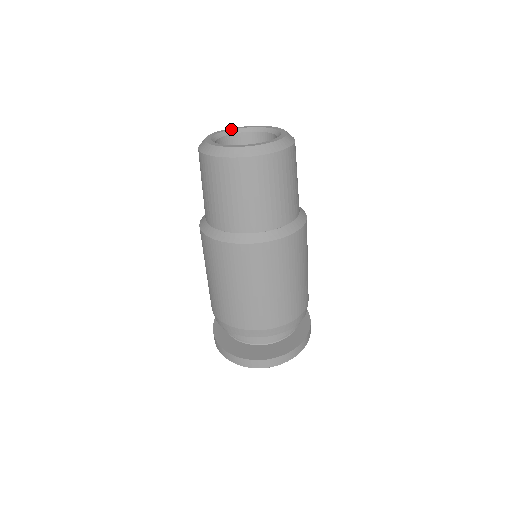
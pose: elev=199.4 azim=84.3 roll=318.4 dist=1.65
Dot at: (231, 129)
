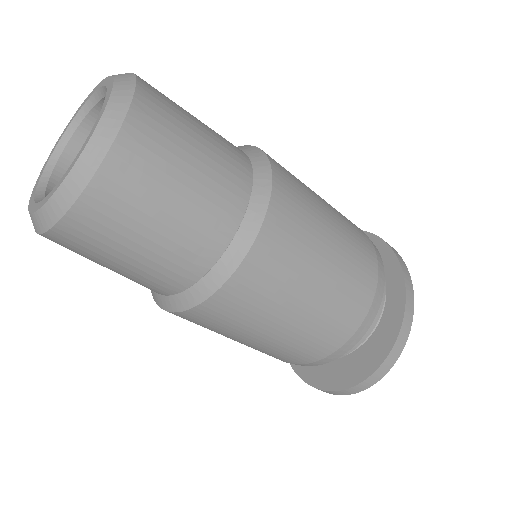
Dot at: (68, 125)
